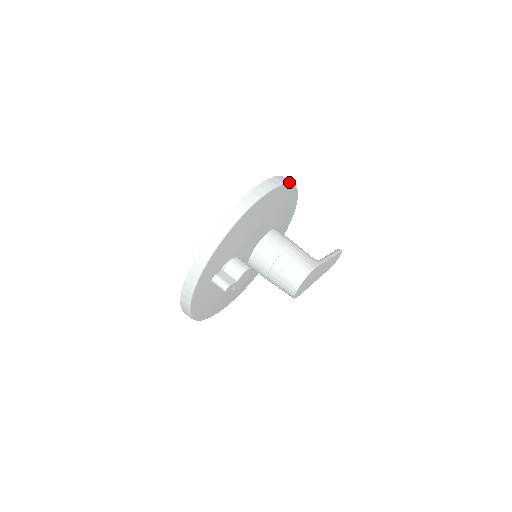
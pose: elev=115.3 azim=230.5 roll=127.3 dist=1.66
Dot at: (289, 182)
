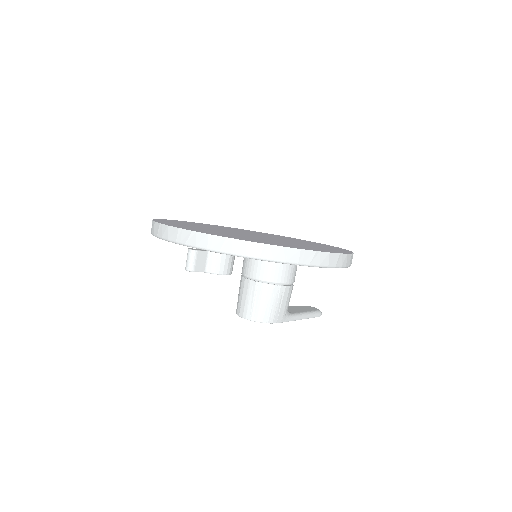
Dot at: (345, 267)
